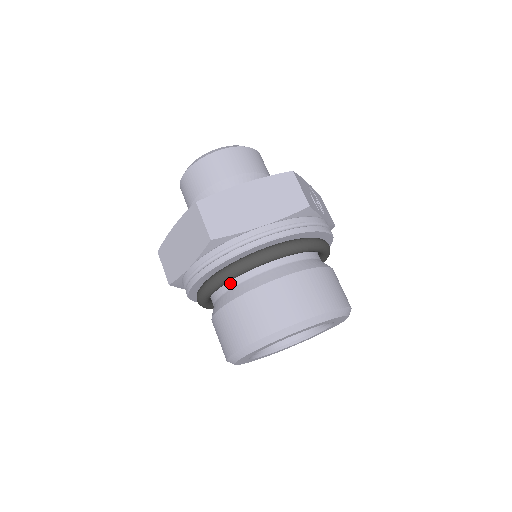
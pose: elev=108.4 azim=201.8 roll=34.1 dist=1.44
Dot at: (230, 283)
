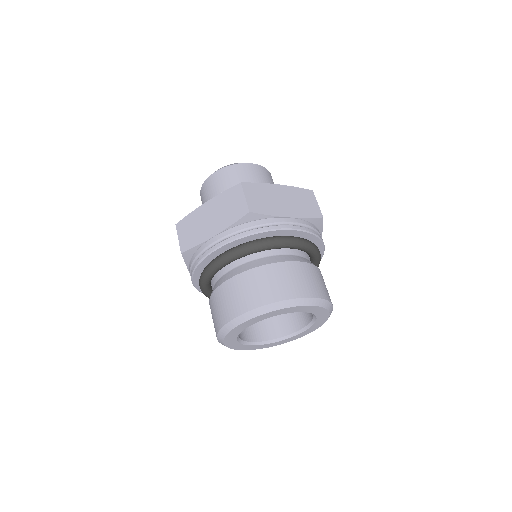
Dot at: (247, 258)
